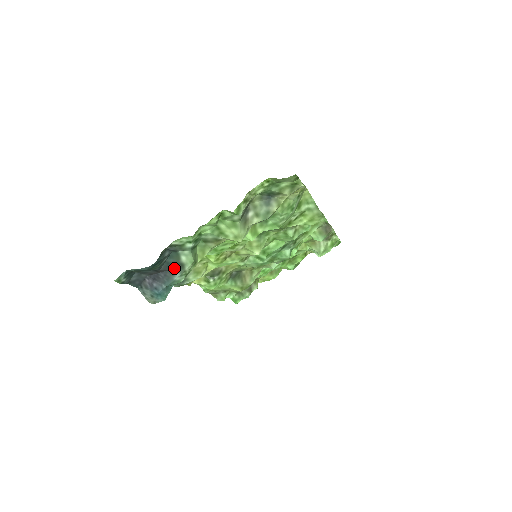
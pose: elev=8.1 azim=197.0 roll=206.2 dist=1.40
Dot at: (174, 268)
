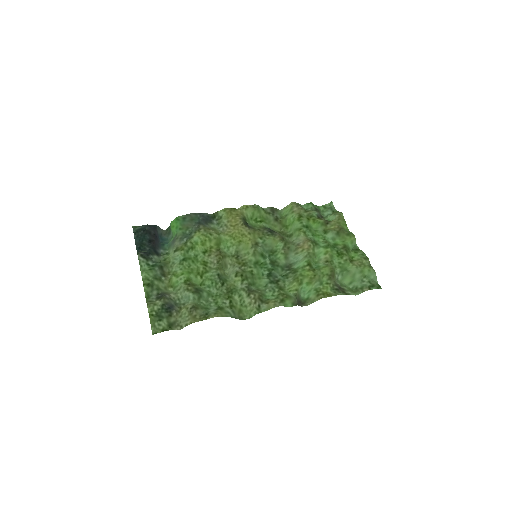
Dot at: (156, 250)
